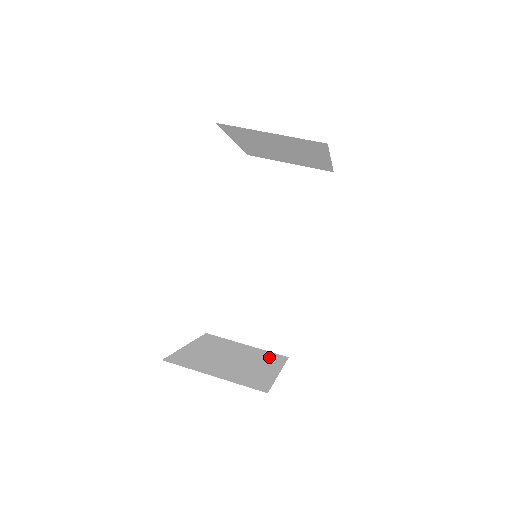
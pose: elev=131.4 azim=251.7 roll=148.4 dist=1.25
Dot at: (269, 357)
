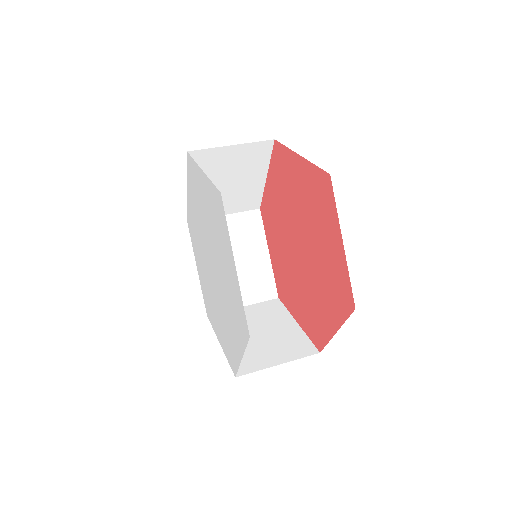
Dot at: occluded
